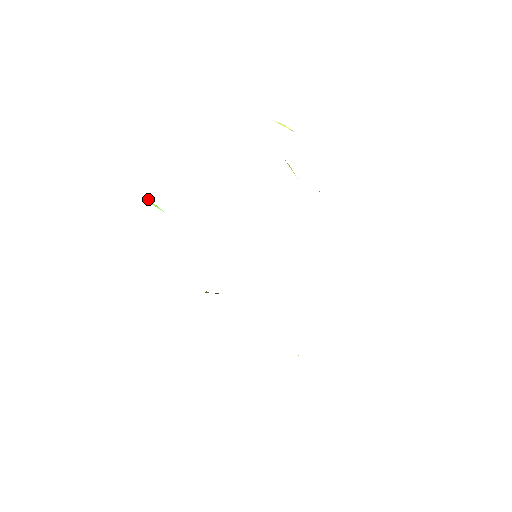
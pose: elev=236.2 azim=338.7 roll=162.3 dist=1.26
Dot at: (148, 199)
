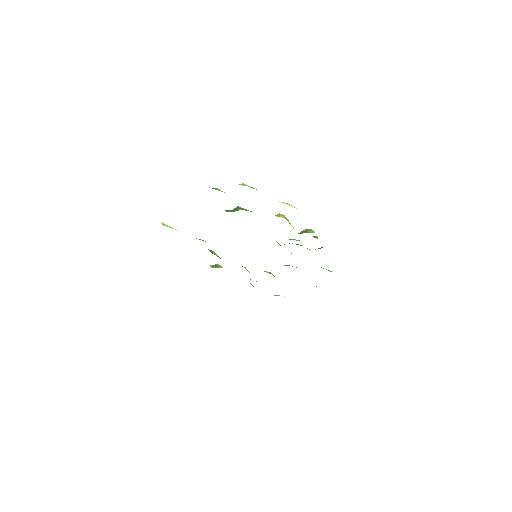
Dot at: (163, 224)
